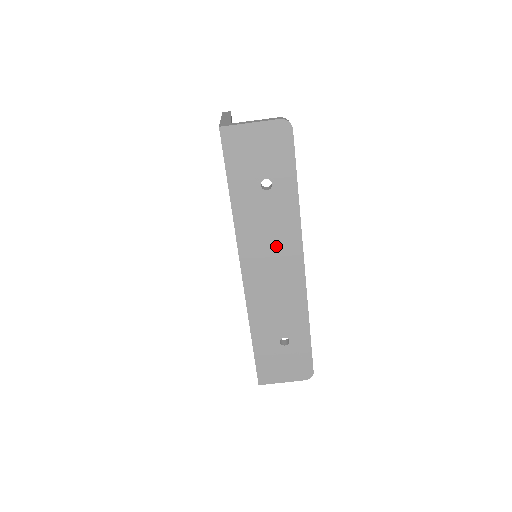
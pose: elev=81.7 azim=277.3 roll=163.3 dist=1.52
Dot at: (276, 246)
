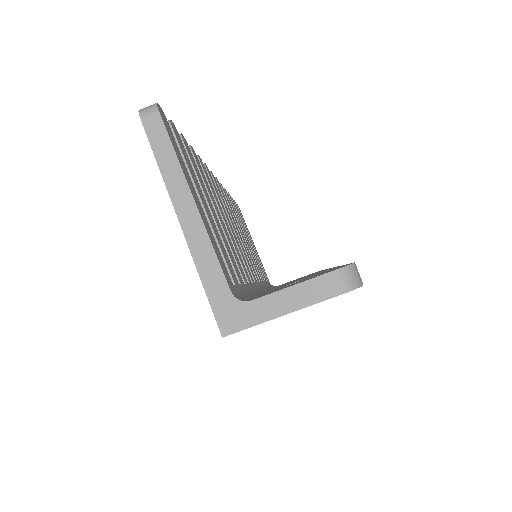
Dot at: occluded
